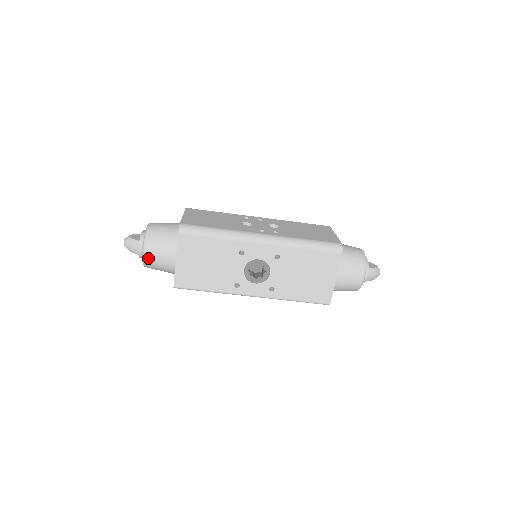
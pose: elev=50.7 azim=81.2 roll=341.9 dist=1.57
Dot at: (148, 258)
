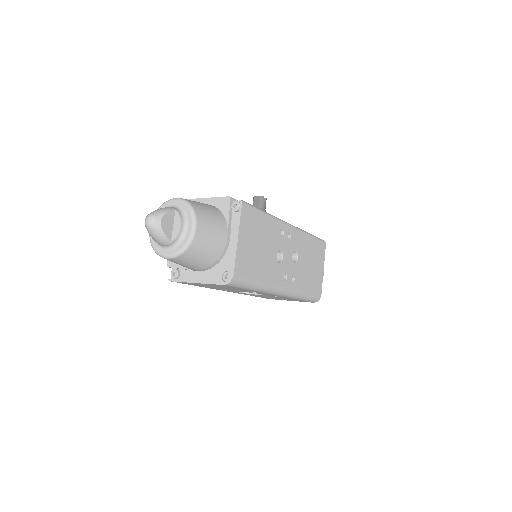
Dot at: (167, 259)
